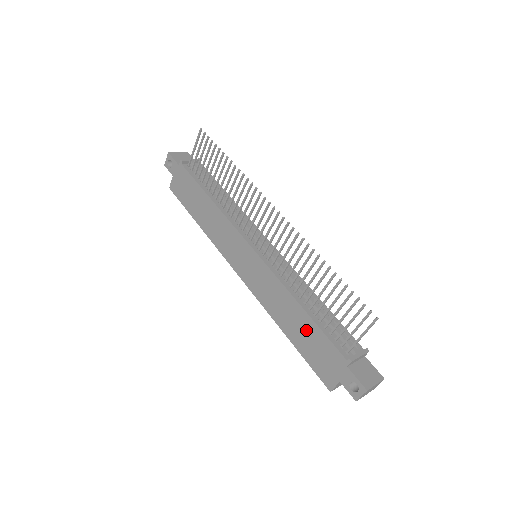
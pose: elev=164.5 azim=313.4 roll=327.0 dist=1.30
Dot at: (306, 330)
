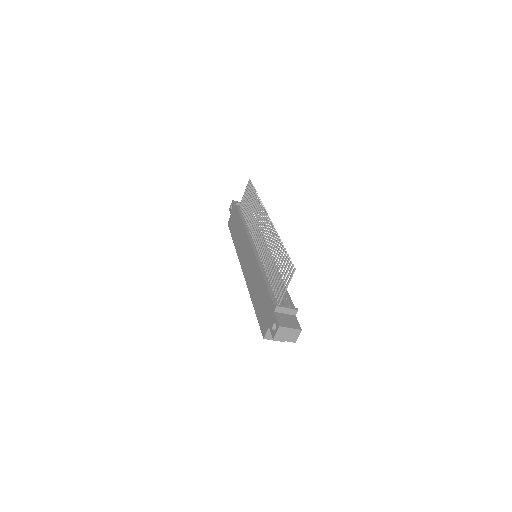
Dot at: (262, 294)
